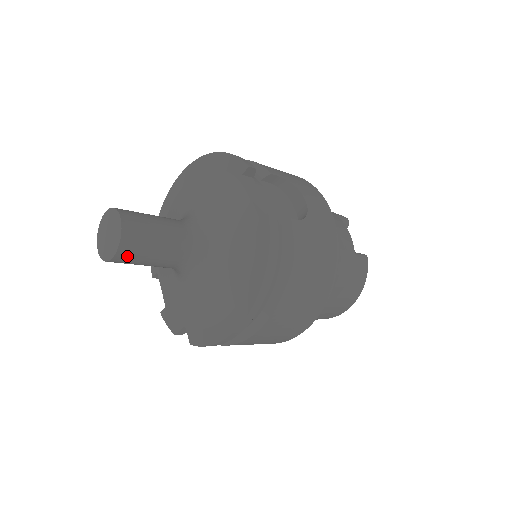
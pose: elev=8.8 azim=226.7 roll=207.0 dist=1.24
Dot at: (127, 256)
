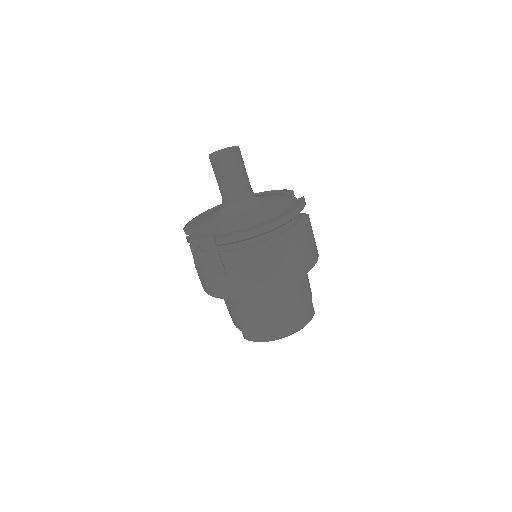
Dot at: (231, 159)
